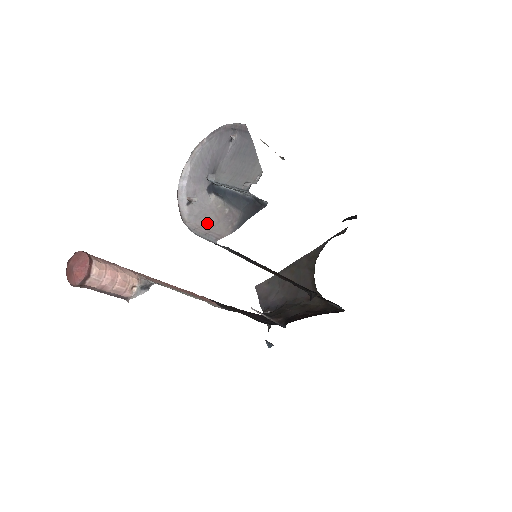
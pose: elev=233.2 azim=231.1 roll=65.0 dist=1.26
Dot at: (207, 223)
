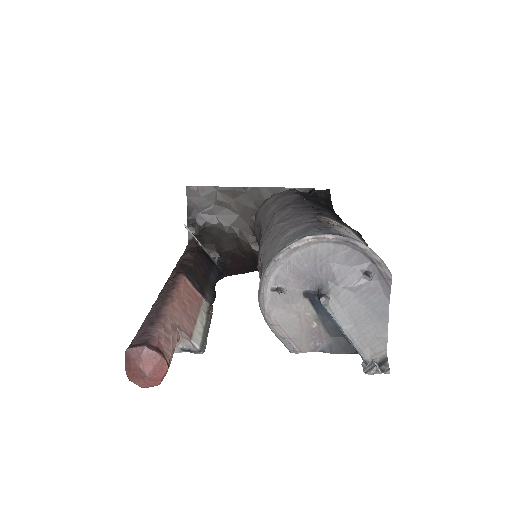
Dot at: (289, 326)
